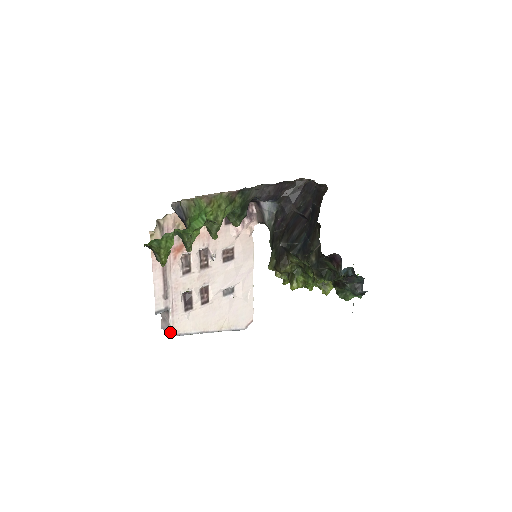
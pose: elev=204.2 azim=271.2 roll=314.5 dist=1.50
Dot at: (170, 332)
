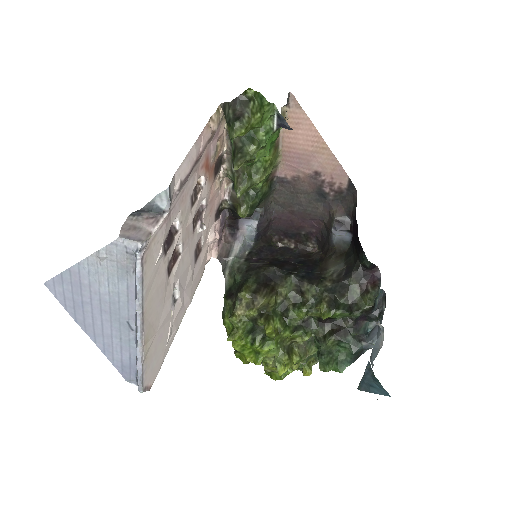
Dot at: (144, 245)
